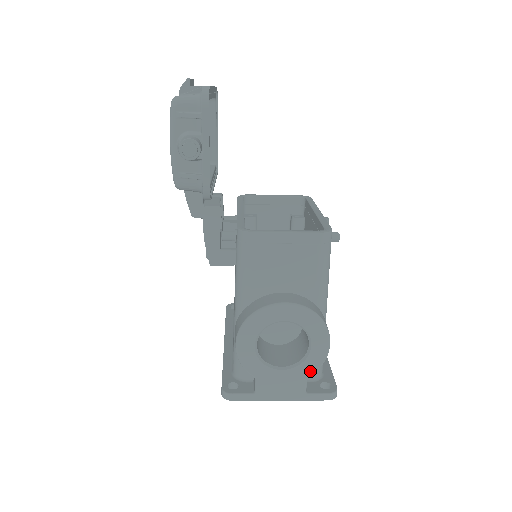
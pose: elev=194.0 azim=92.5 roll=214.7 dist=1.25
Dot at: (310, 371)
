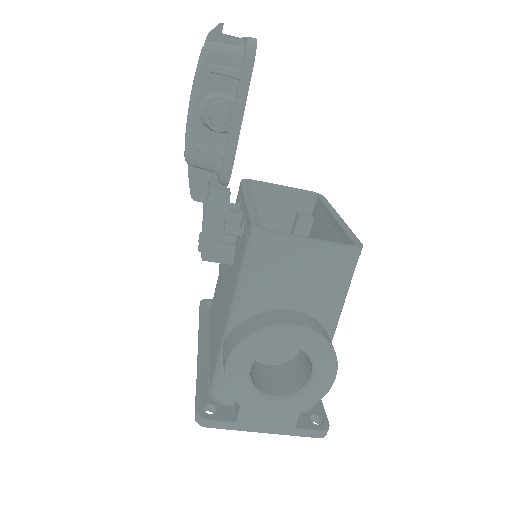
Dot at: (306, 405)
